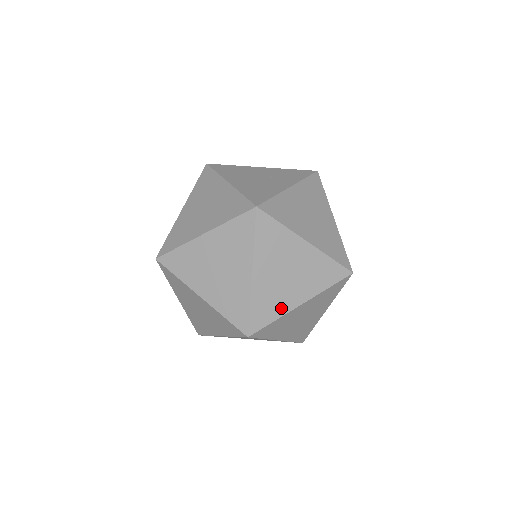
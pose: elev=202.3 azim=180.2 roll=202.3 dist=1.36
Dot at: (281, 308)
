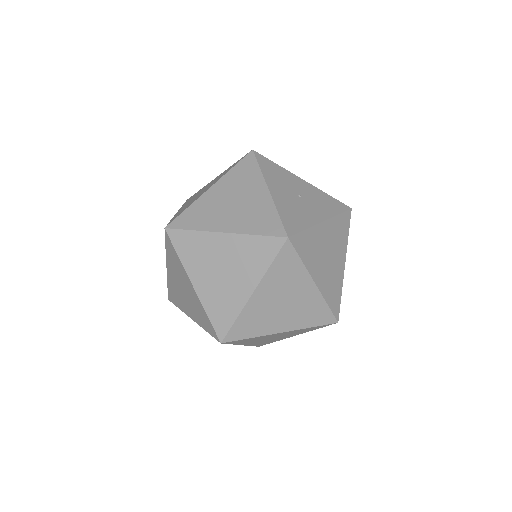
Dot at: (235, 305)
